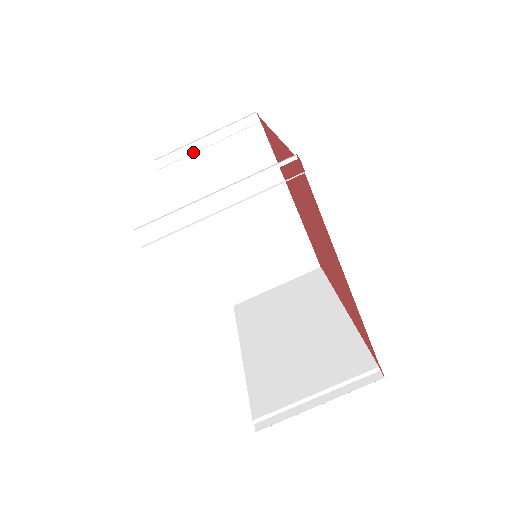
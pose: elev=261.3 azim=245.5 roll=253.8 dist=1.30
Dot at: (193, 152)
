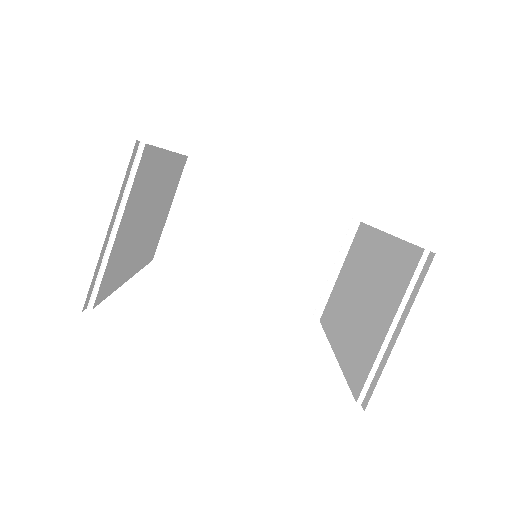
Dot at: (172, 227)
